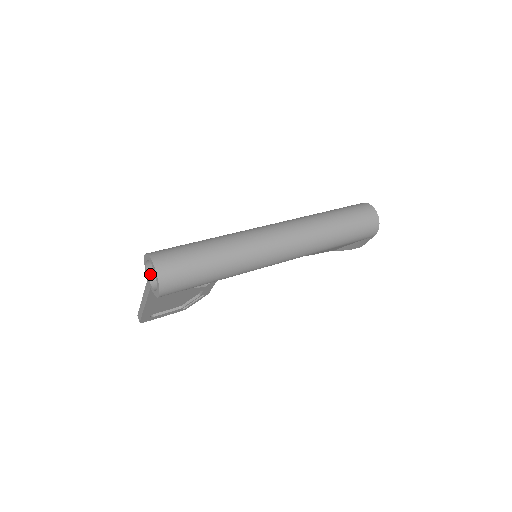
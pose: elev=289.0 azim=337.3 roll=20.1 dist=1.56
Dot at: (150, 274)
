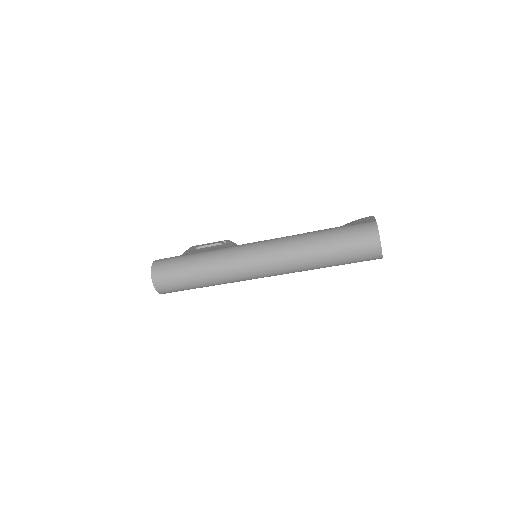
Dot at: occluded
